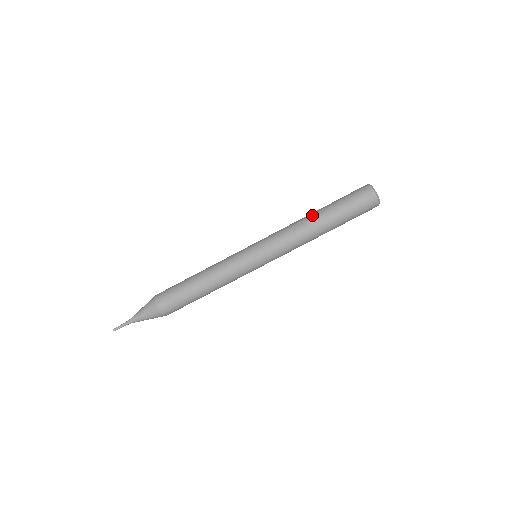
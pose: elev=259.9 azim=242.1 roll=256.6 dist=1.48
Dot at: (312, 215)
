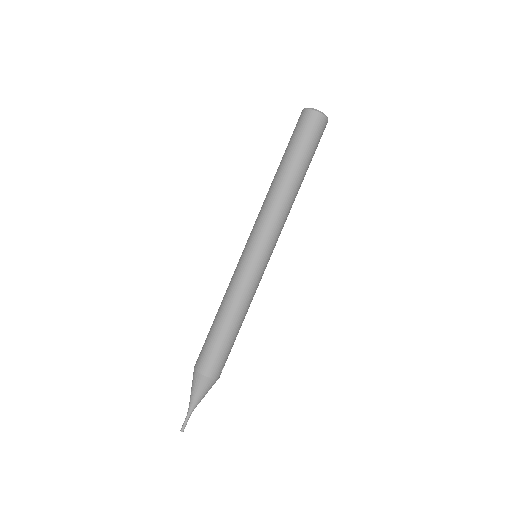
Dot at: (274, 177)
